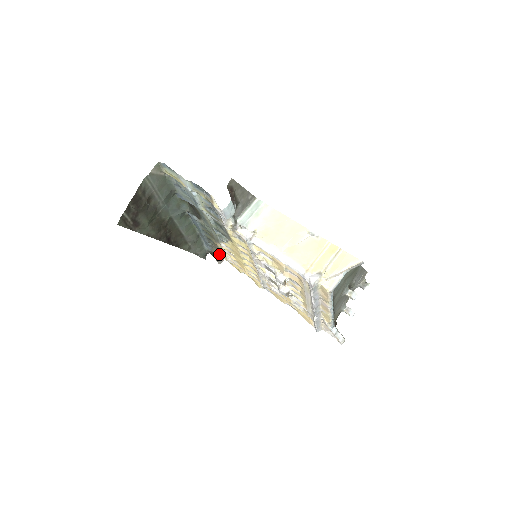
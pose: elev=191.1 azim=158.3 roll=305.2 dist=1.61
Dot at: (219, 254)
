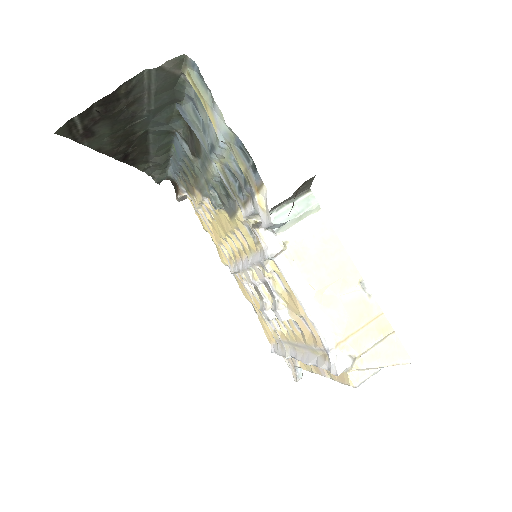
Dot at: (186, 193)
